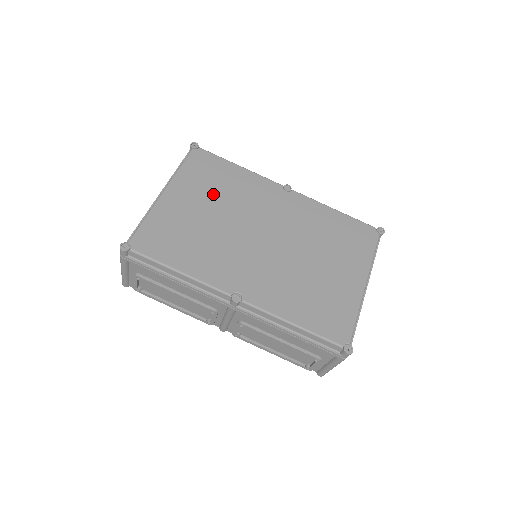
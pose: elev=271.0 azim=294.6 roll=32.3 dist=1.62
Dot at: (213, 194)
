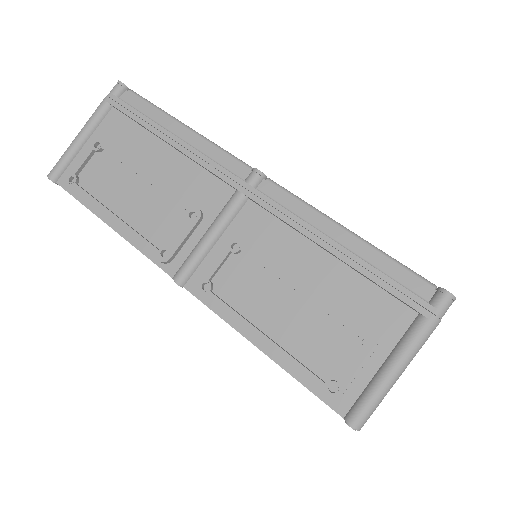
Dot at: occluded
